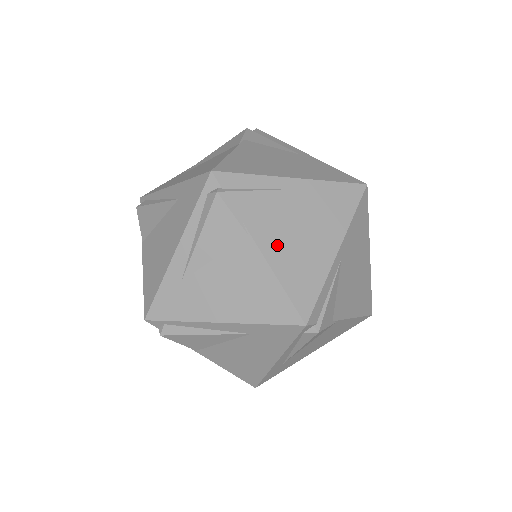
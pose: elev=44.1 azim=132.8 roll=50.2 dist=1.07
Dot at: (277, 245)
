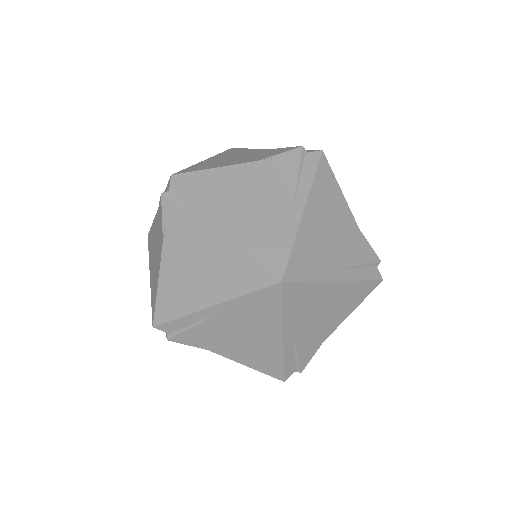
Dot at: (174, 262)
